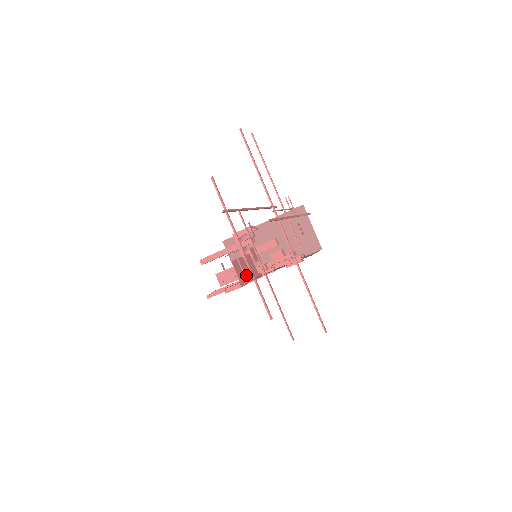
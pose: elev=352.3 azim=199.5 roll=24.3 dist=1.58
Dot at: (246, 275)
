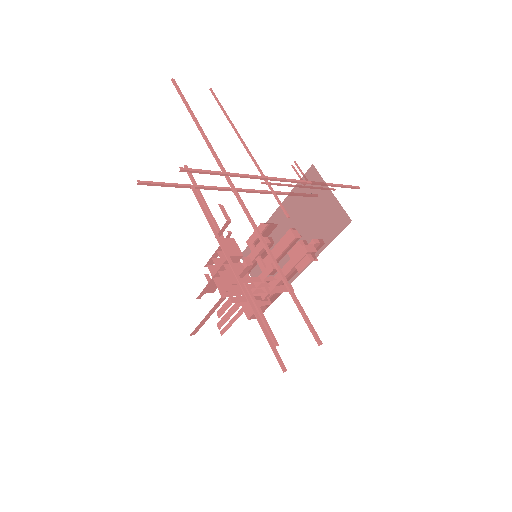
Dot at: (226, 281)
